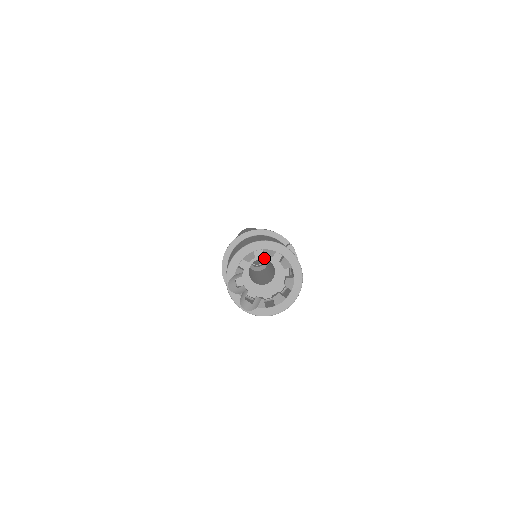
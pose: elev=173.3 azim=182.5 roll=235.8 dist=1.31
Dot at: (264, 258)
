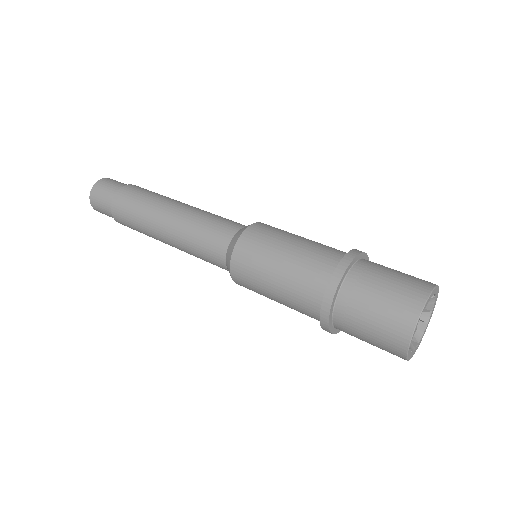
Dot at: occluded
